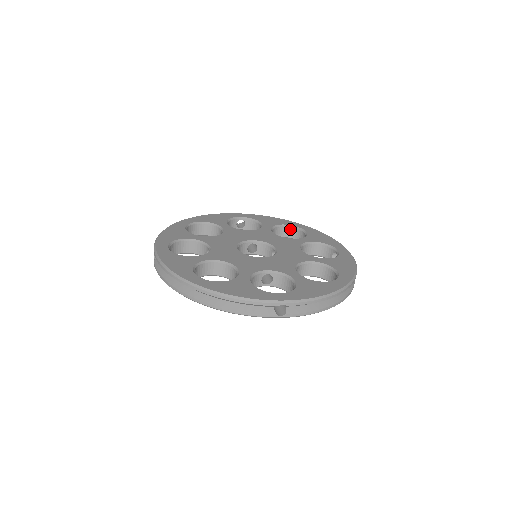
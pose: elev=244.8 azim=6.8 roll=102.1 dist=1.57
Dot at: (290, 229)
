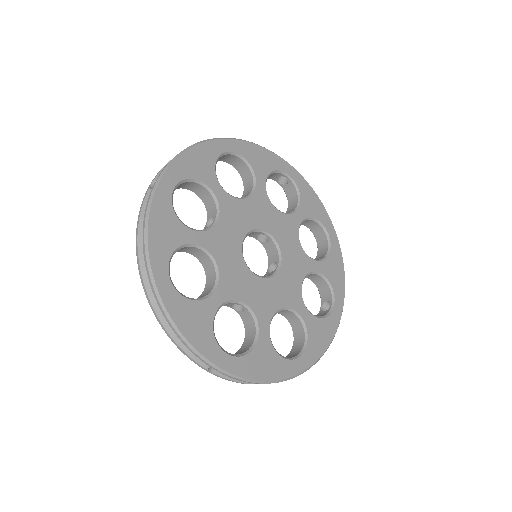
Dot at: (219, 158)
